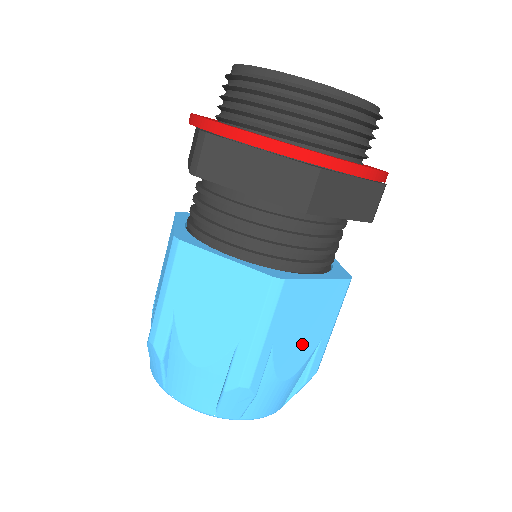
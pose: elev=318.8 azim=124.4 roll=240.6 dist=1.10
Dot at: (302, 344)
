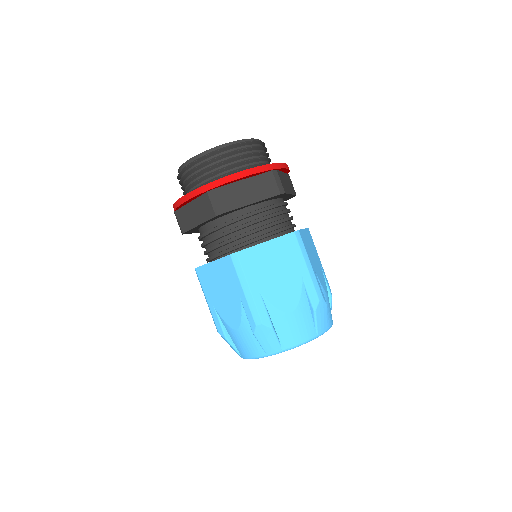
Dot at: (286, 285)
